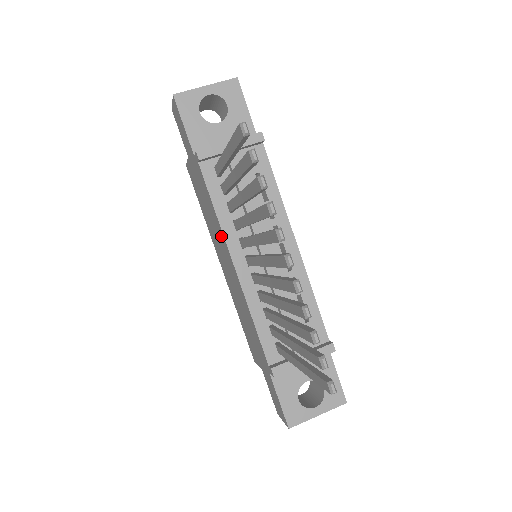
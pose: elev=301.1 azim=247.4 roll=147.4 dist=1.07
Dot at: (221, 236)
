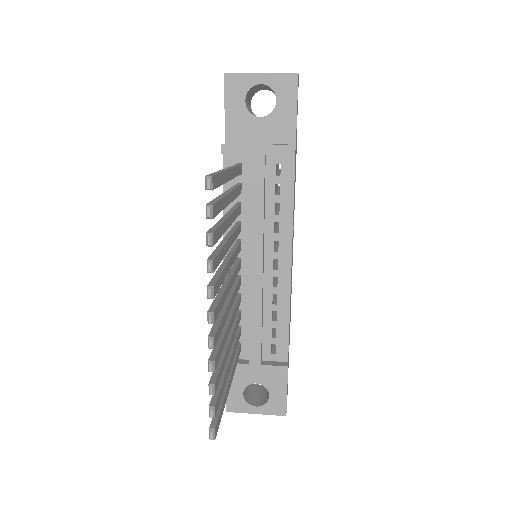
Dot at: occluded
